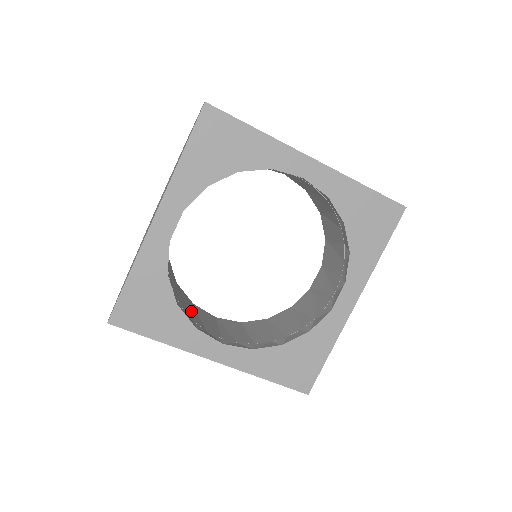
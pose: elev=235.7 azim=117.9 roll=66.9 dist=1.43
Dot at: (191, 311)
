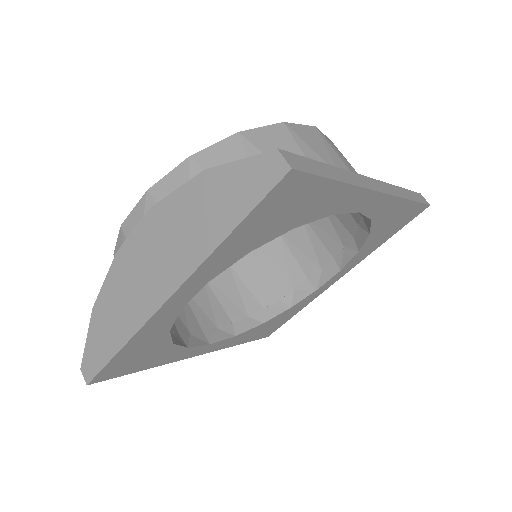
Dot at: occluded
